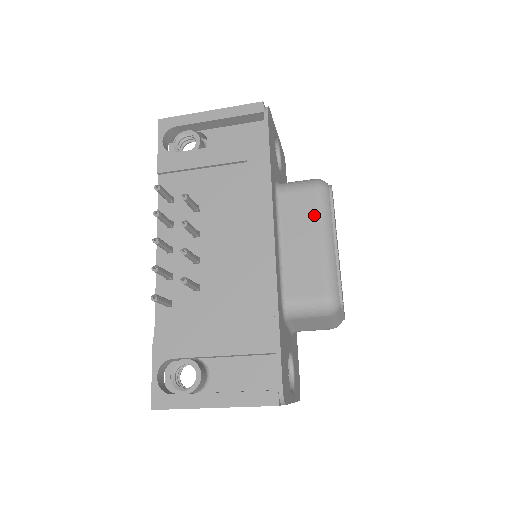
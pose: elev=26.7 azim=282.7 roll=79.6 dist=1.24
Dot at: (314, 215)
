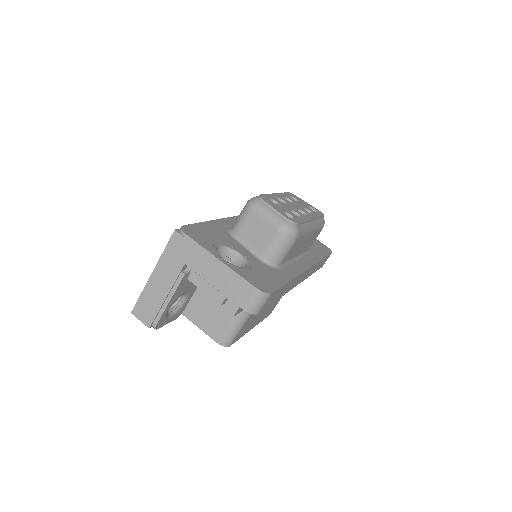
Dot at: occluded
